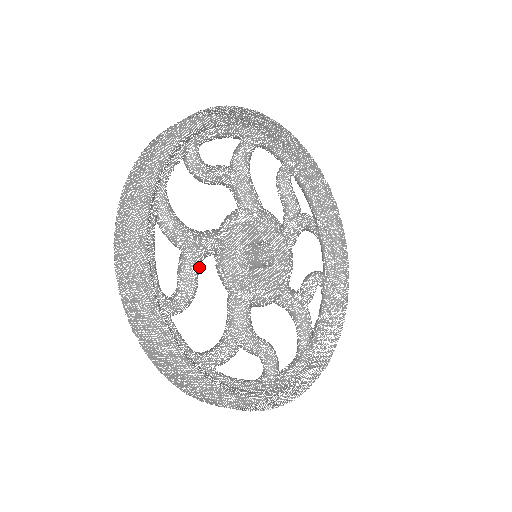
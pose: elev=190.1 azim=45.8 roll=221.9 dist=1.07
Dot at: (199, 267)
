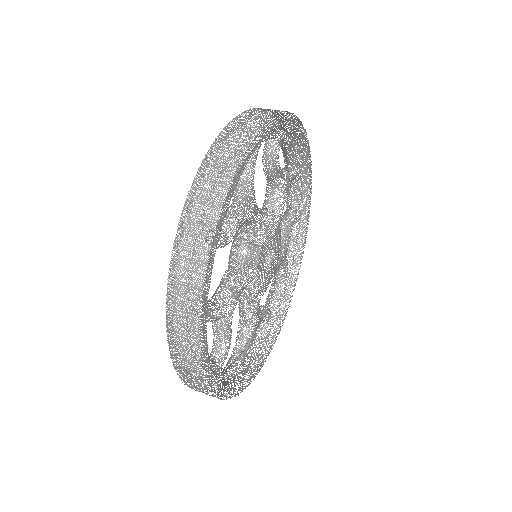
Dot at: occluded
